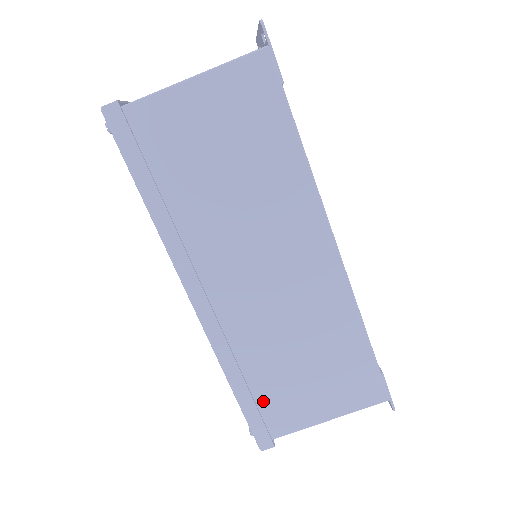
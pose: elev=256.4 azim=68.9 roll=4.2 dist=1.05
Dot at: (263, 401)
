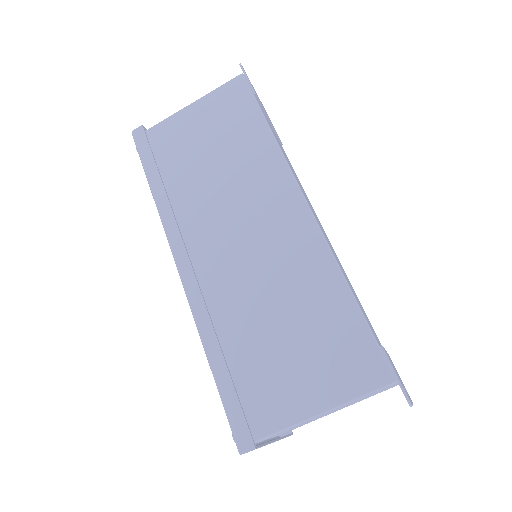
Dot at: (243, 384)
